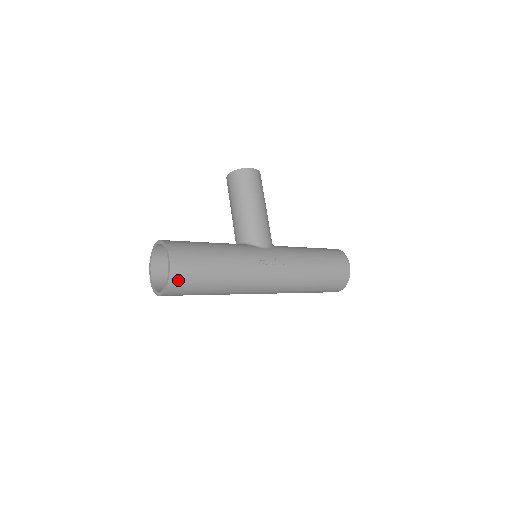
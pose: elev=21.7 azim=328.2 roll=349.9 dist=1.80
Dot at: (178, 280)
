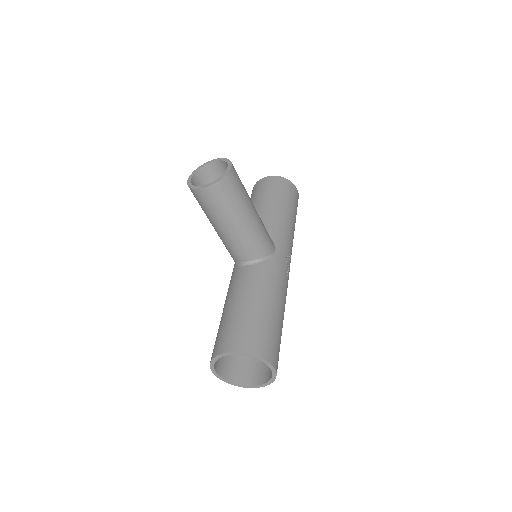
Dot at: occluded
